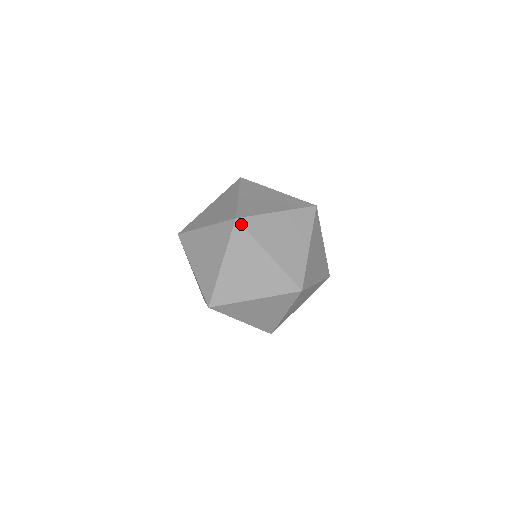
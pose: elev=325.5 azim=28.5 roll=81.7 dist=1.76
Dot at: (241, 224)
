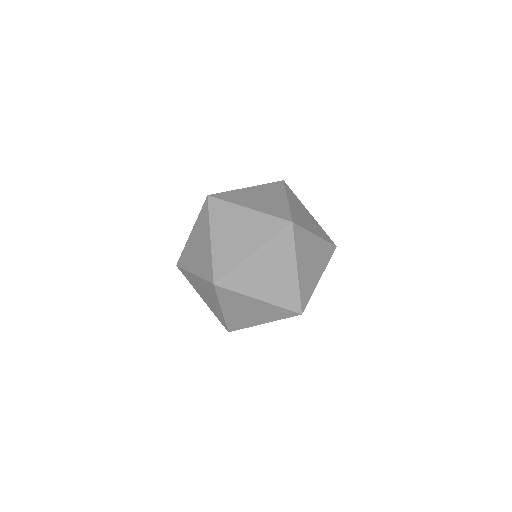
Dot at: (215, 289)
